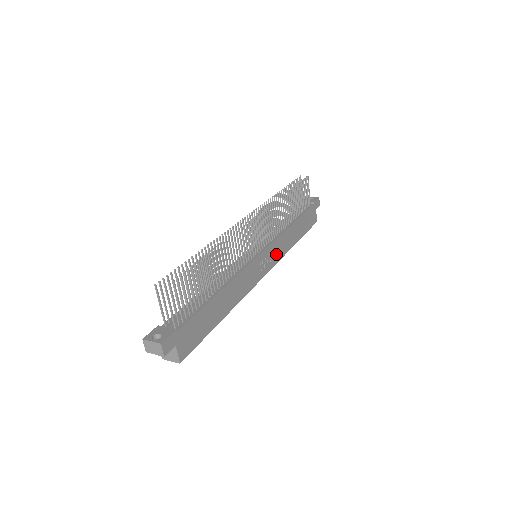
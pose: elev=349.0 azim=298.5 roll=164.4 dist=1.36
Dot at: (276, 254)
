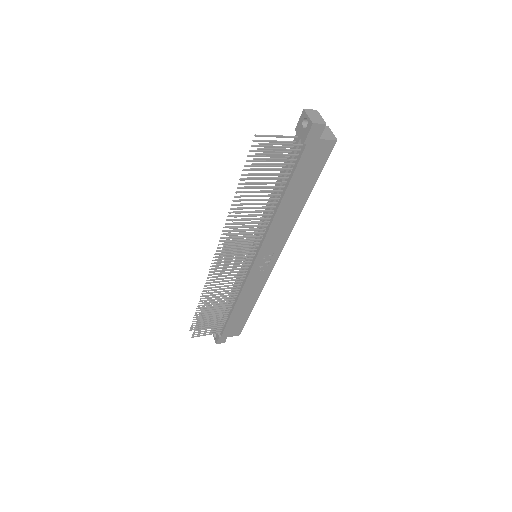
Dot at: (276, 243)
